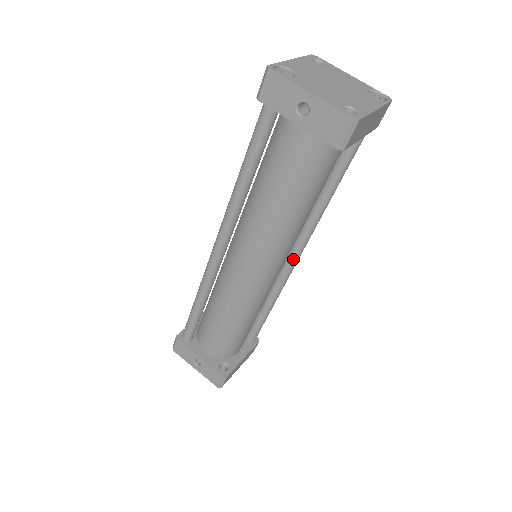
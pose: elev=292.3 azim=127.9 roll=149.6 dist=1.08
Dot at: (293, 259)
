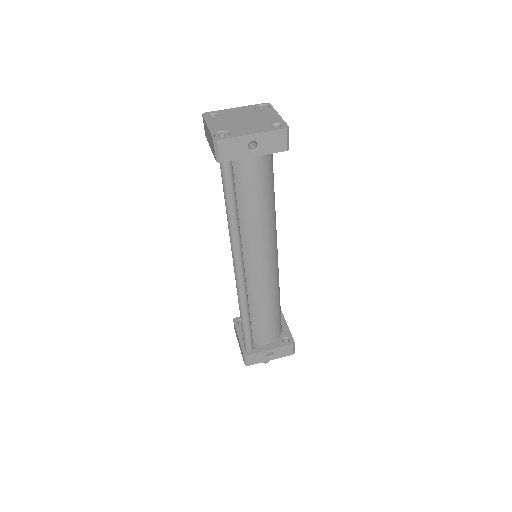
Dot at: occluded
